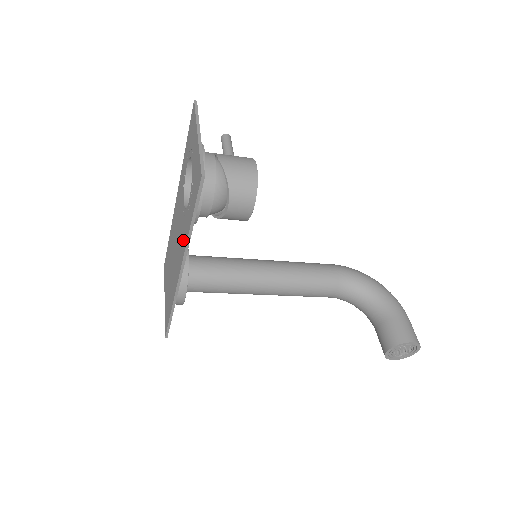
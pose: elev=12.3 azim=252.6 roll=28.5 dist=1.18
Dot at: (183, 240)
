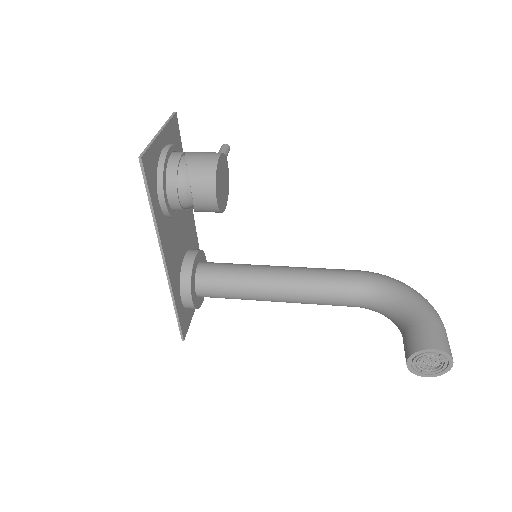
Dot at: (163, 232)
